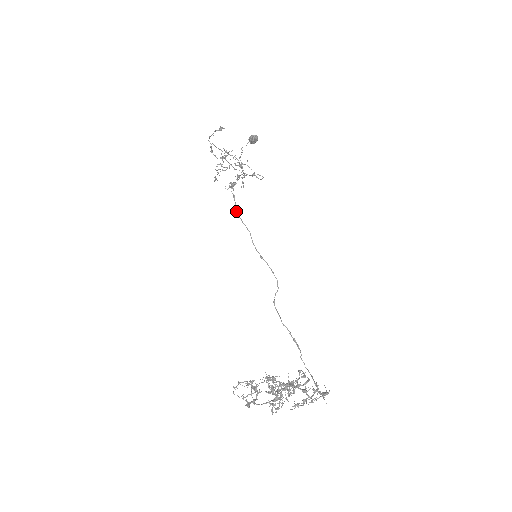
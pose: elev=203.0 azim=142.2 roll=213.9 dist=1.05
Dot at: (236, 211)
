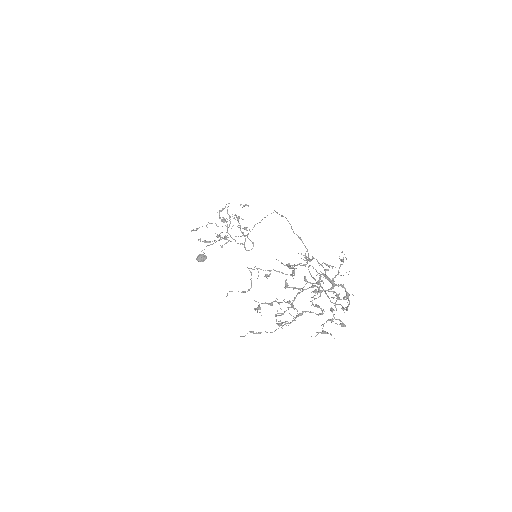
Dot at: (281, 215)
